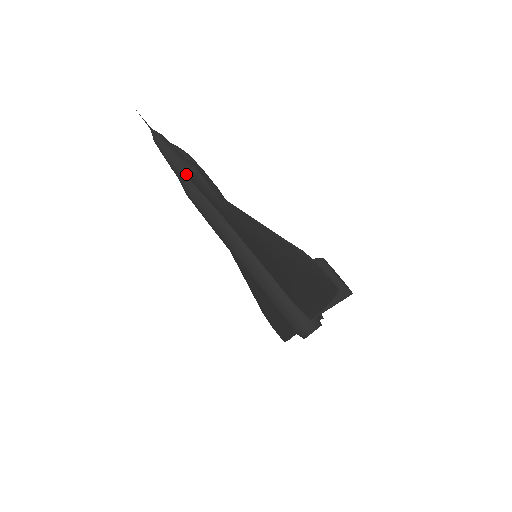
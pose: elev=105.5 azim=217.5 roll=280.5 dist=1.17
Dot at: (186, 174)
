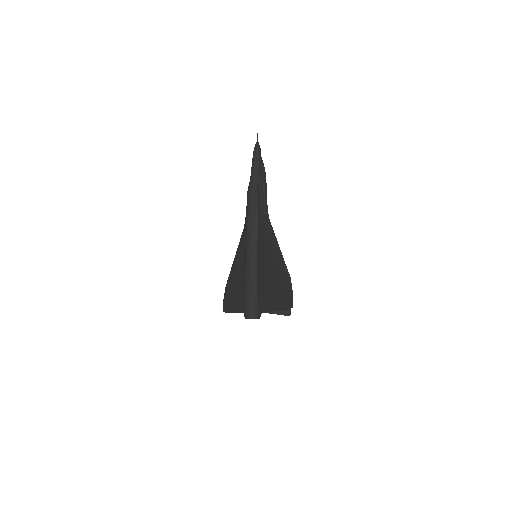
Dot at: (257, 182)
